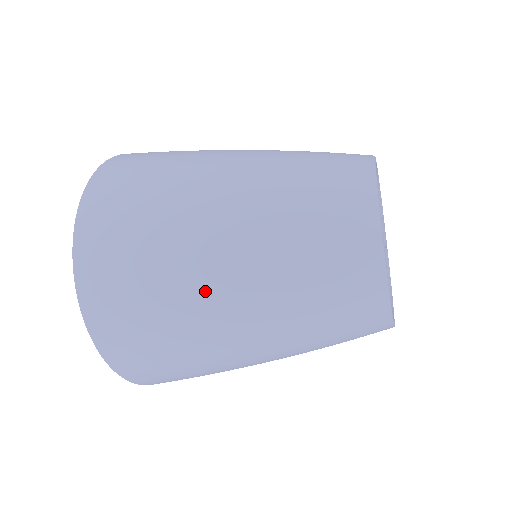
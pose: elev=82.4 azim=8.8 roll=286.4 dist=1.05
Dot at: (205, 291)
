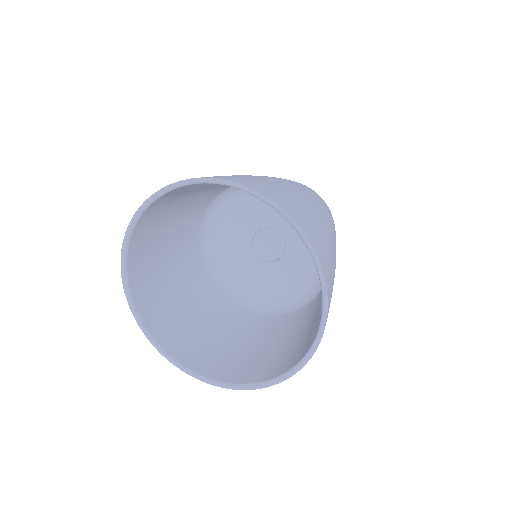
Dot at: (281, 183)
